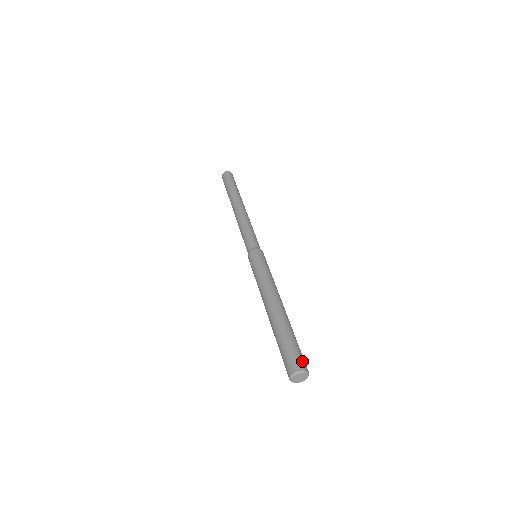
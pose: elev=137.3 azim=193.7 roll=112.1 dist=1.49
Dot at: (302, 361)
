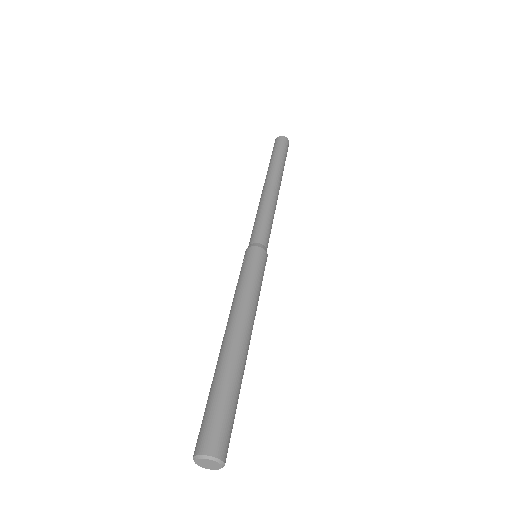
Dot at: (225, 441)
